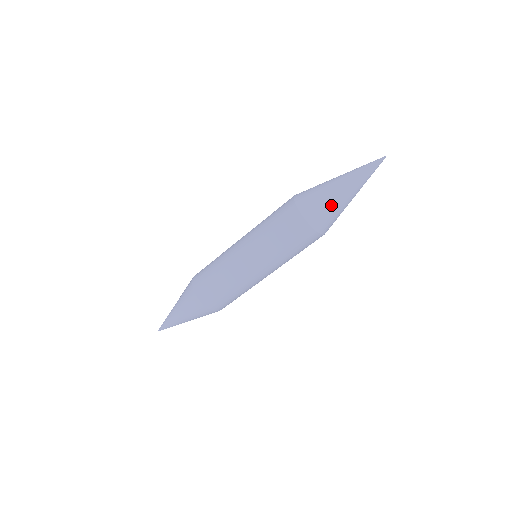
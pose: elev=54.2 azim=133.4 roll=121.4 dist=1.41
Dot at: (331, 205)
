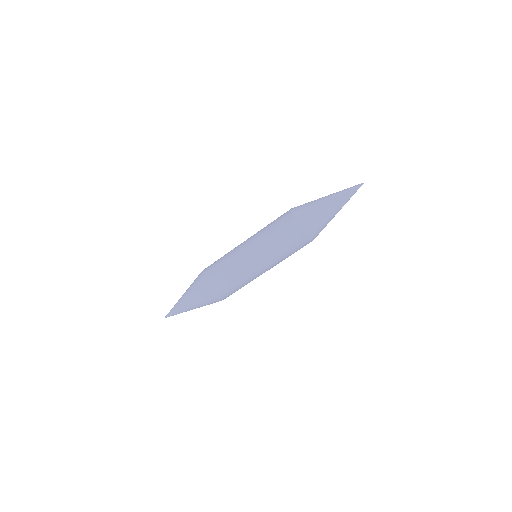
Dot at: (317, 213)
